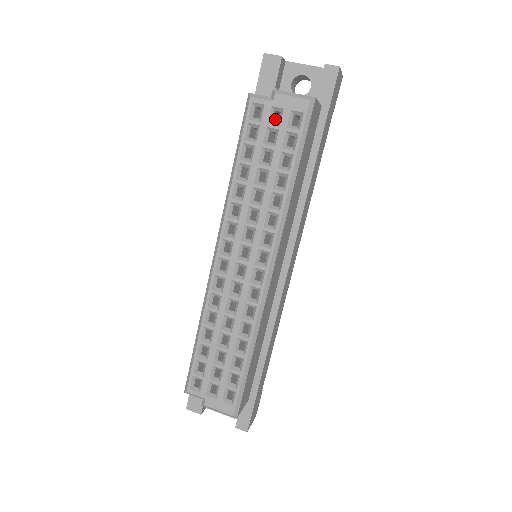
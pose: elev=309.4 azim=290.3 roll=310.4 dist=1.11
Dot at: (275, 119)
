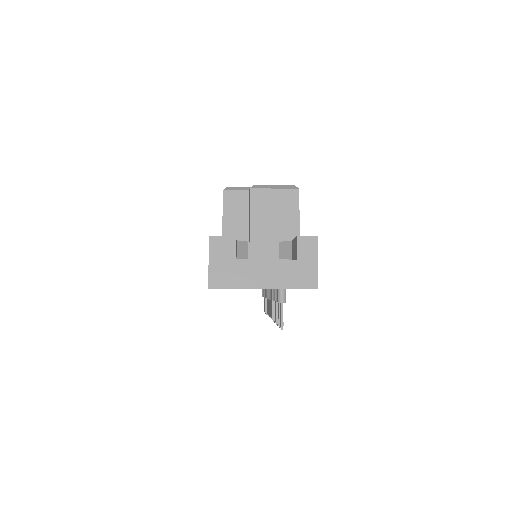
Dot at: occluded
